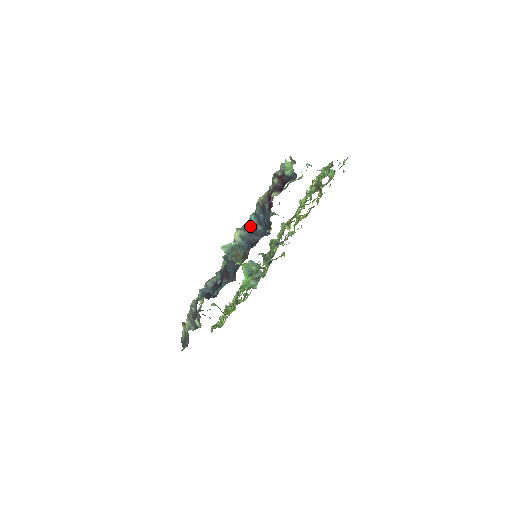
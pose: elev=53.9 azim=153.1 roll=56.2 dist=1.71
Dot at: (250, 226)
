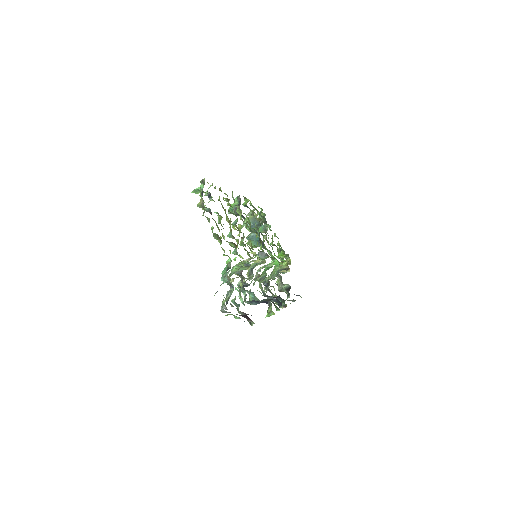
Dot at: (250, 301)
